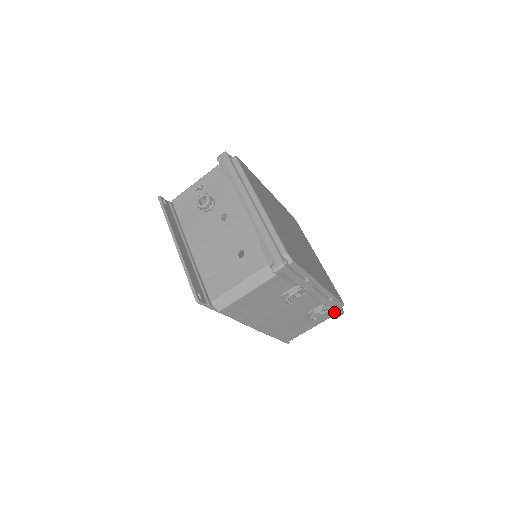
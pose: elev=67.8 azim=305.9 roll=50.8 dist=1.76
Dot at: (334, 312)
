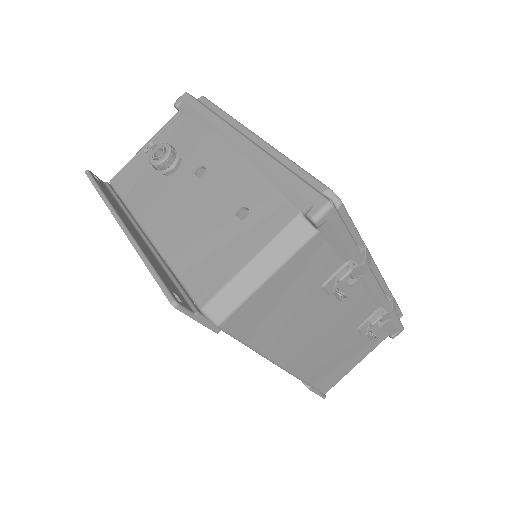
Dot at: (392, 325)
